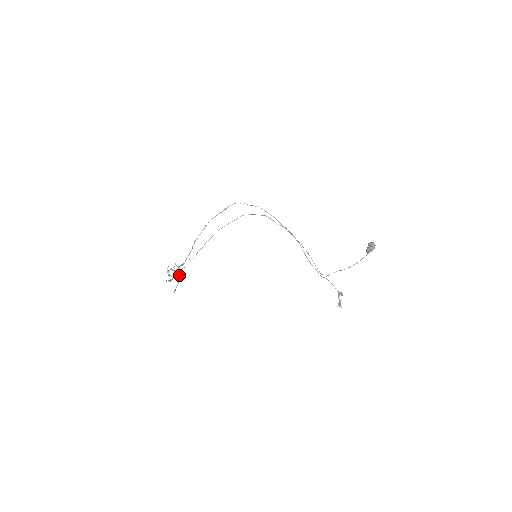
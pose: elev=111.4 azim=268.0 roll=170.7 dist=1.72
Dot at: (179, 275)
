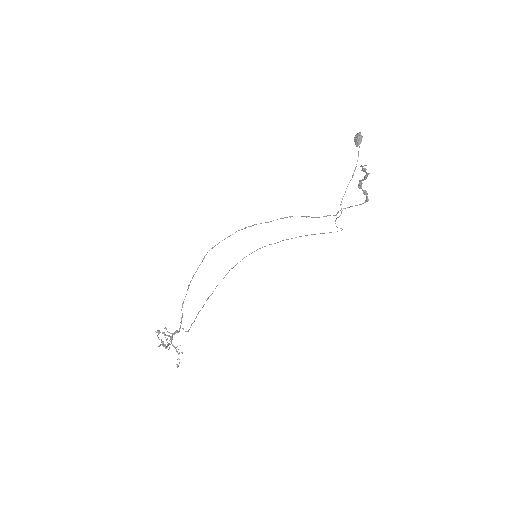
Dot at: occluded
